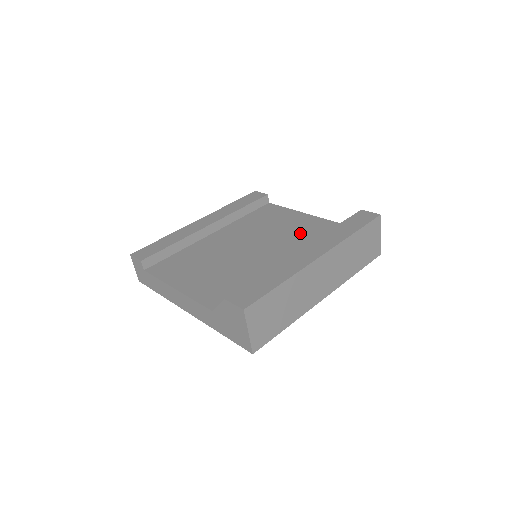
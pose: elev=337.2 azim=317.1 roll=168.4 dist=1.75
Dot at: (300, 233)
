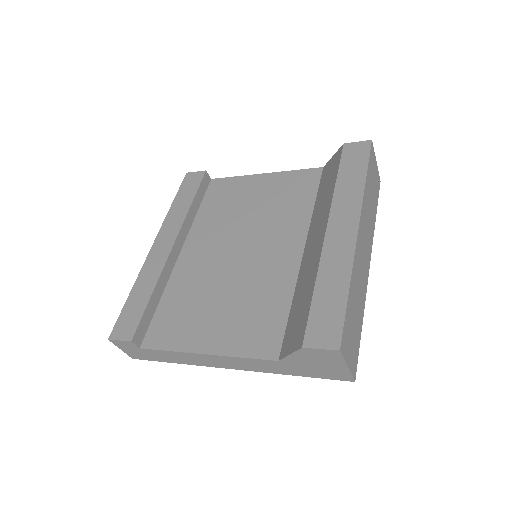
Dot at: (285, 202)
